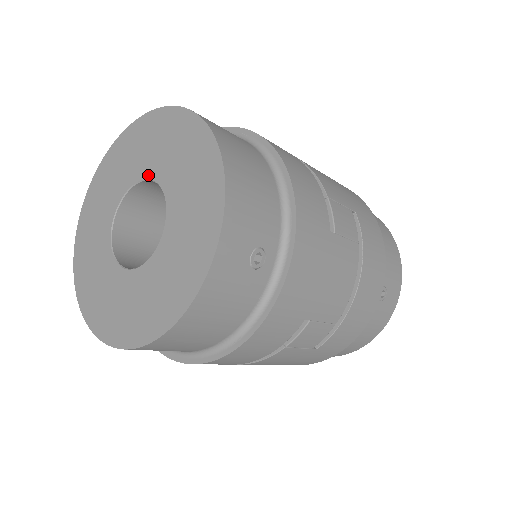
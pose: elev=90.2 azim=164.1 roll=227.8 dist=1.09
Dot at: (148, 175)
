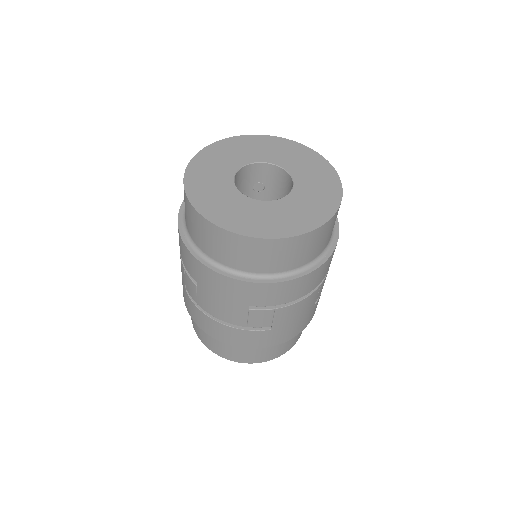
Dot at: (259, 160)
